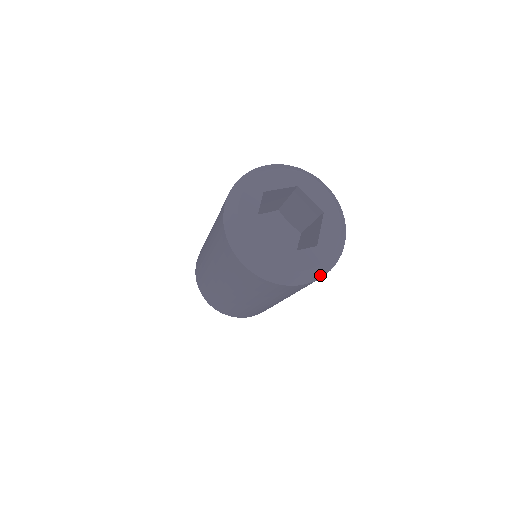
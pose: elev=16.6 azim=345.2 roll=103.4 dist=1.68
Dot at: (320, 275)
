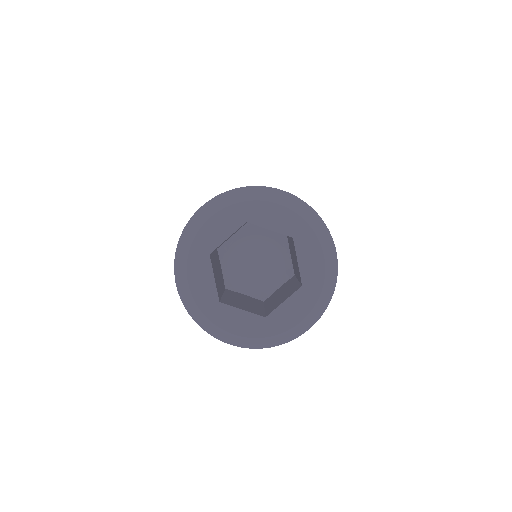
Dot at: (251, 346)
